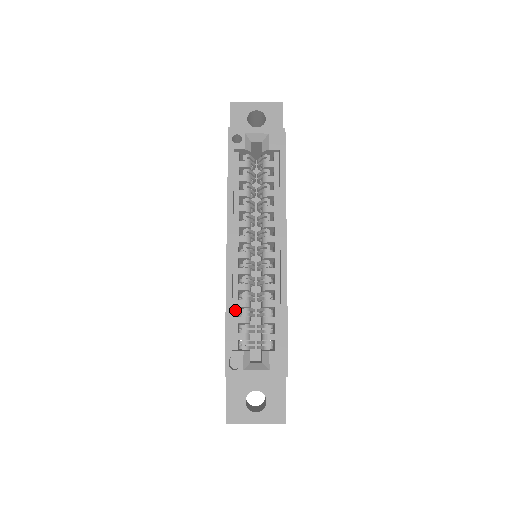
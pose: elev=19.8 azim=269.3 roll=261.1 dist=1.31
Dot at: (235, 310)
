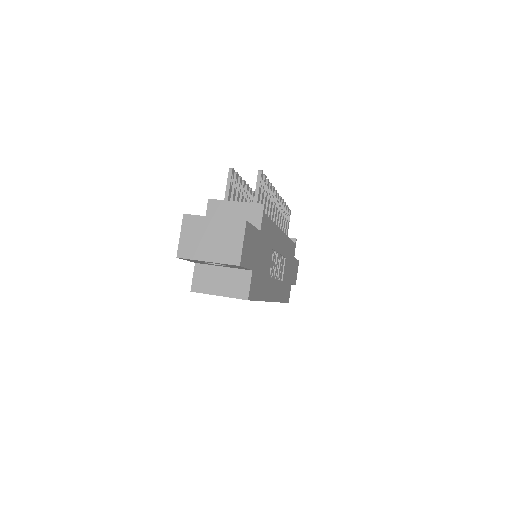
Dot at: occluded
